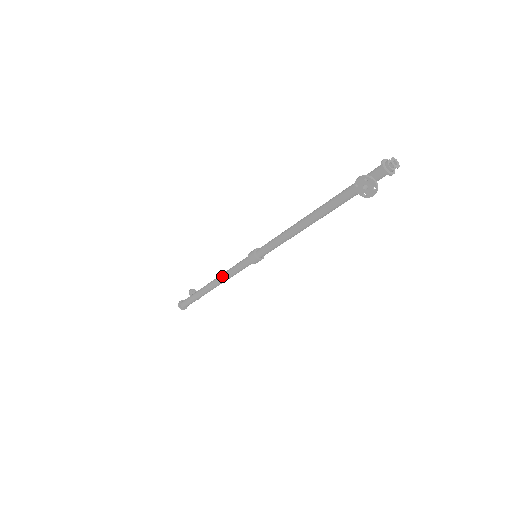
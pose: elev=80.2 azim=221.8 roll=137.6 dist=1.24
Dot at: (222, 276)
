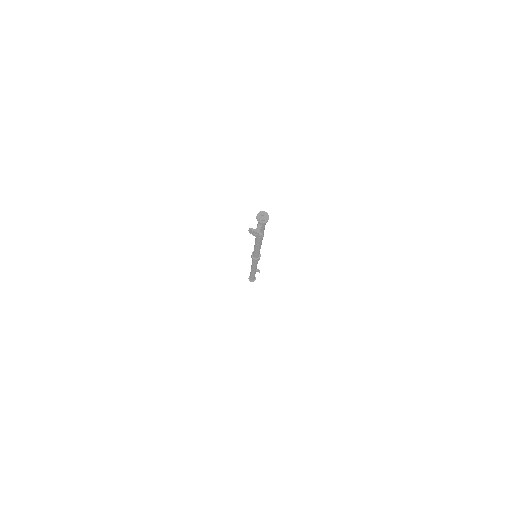
Dot at: (251, 266)
